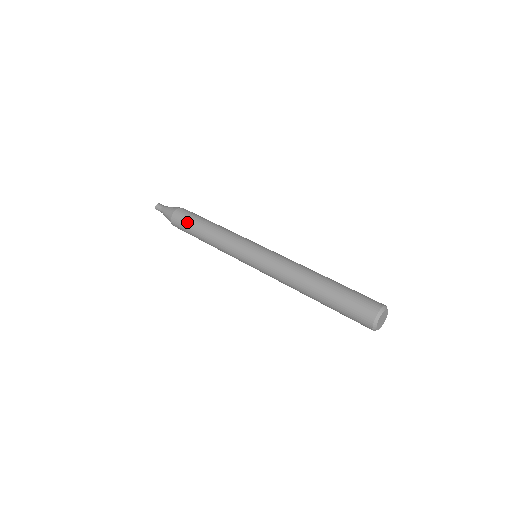
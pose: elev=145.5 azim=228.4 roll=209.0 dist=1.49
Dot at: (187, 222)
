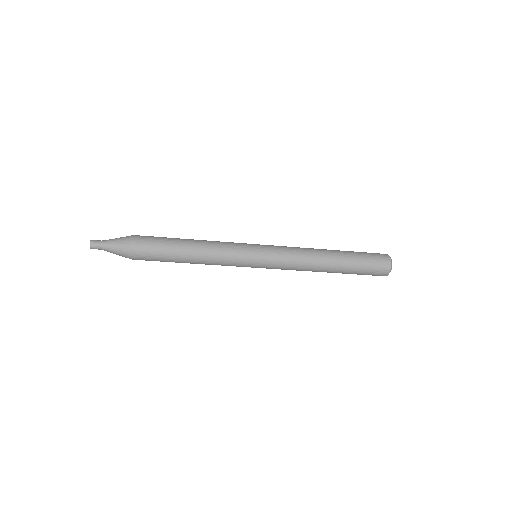
Dot at: (161, 237)
